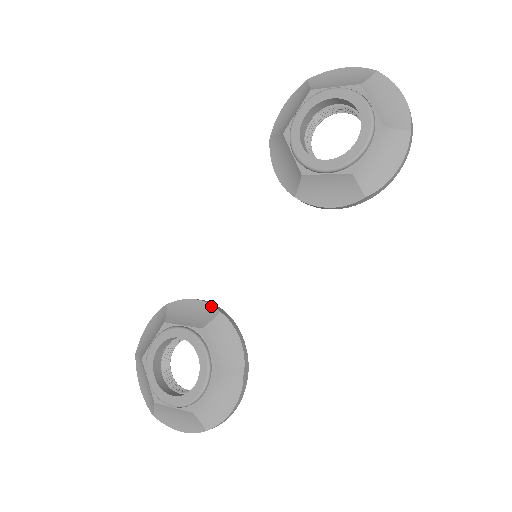
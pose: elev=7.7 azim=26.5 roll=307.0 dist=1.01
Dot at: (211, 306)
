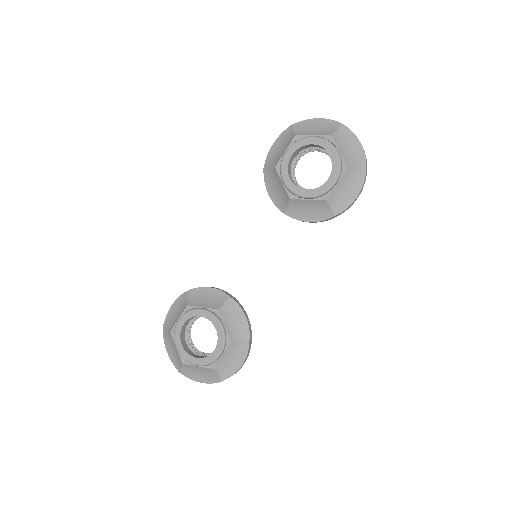
Dot at: (222, 292)
